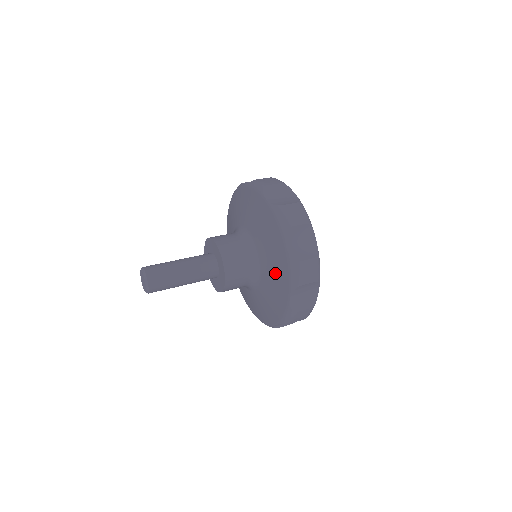
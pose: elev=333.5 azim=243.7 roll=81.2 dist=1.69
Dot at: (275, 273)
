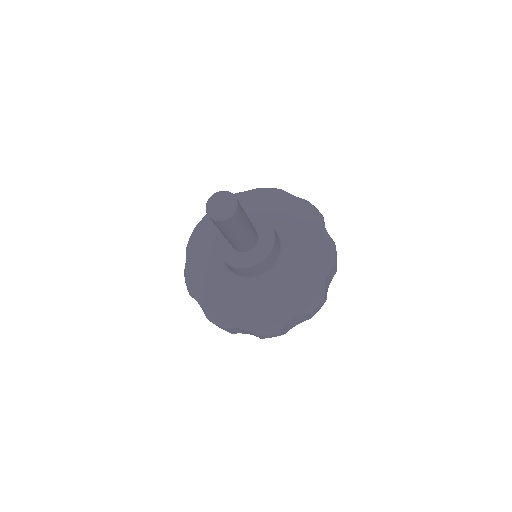
Dot at: (298, 220)
